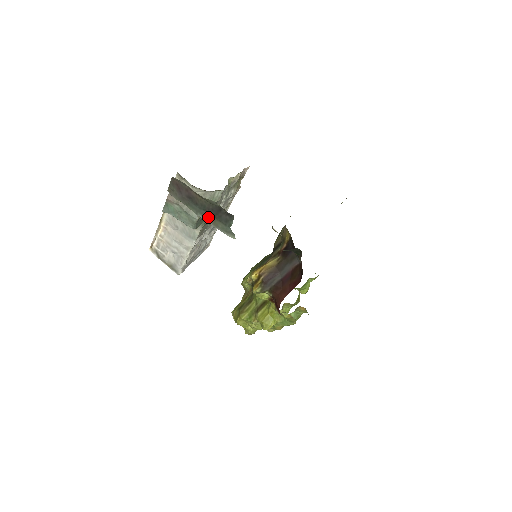
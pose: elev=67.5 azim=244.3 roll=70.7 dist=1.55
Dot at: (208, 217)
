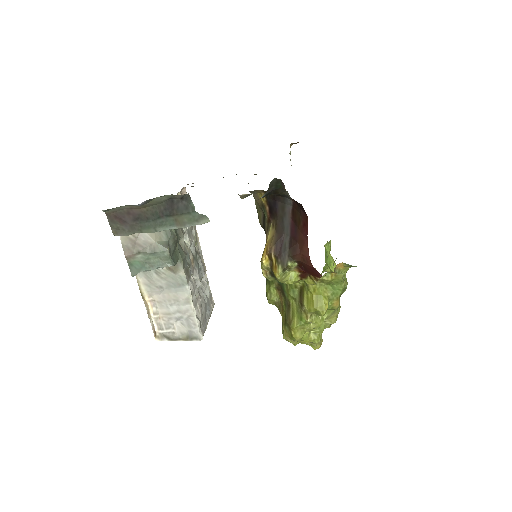
Dot at: (168, 223)
